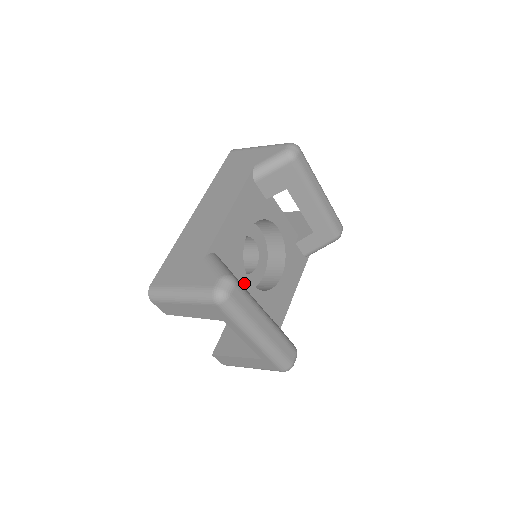
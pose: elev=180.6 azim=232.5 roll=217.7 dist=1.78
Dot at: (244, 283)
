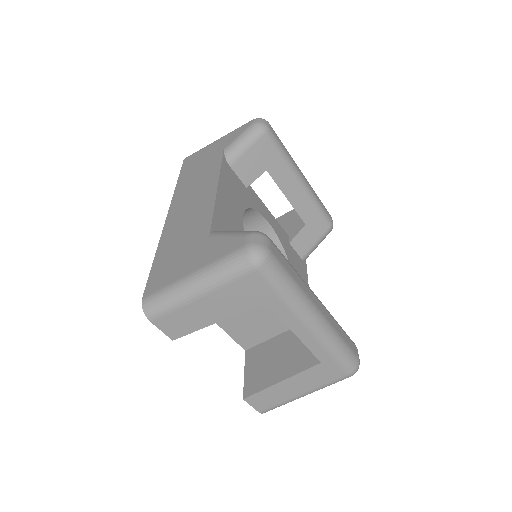
Dot at: occluded
